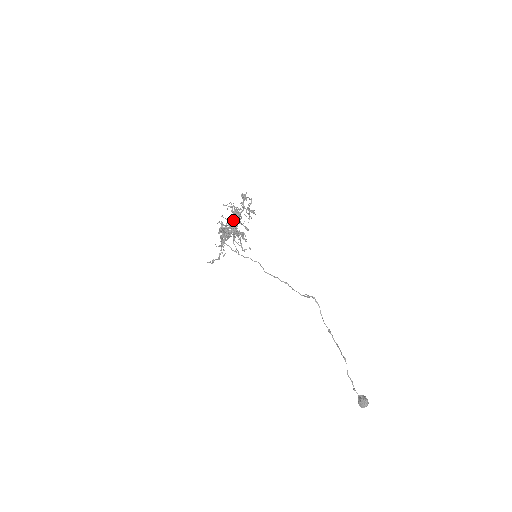
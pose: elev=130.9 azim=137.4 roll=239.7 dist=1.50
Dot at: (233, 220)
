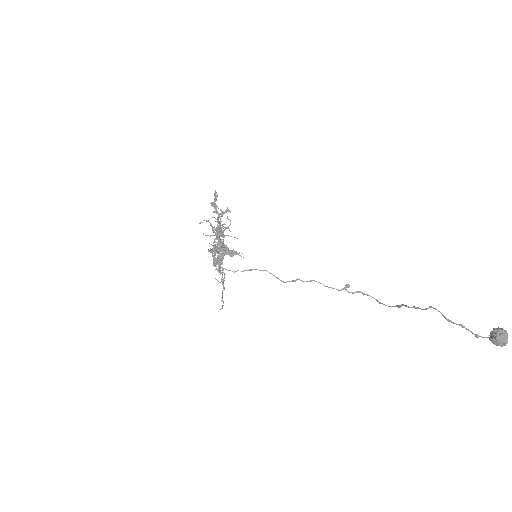
Dot at: occluded
